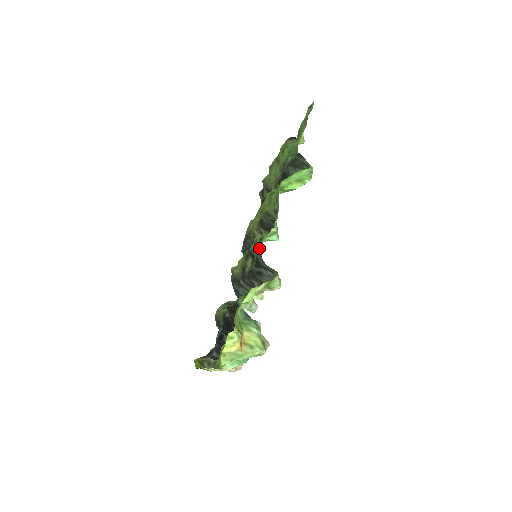
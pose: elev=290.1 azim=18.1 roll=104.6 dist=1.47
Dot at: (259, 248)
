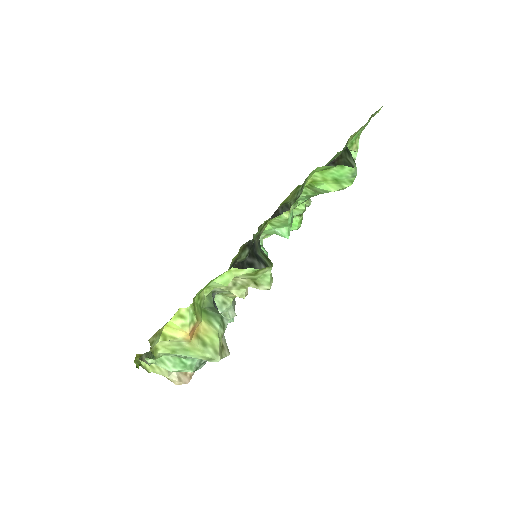
Dot at: (261, 231)
